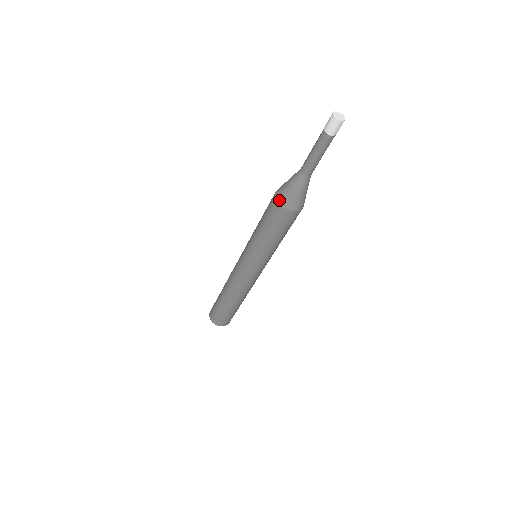
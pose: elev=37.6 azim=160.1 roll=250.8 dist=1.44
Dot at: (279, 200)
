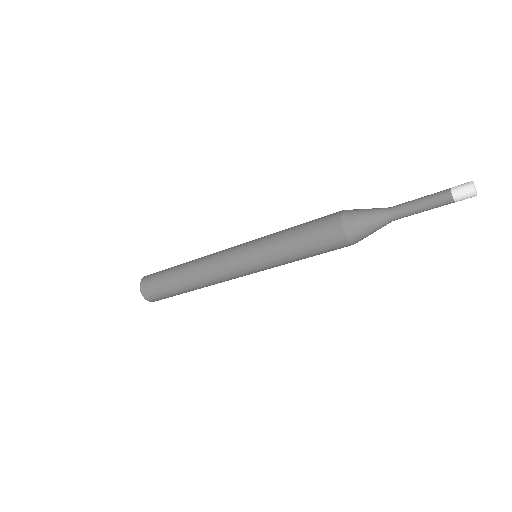
Dot at: (353, 241)
